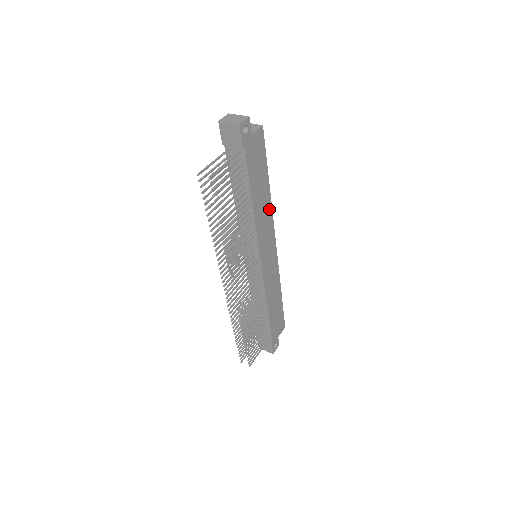
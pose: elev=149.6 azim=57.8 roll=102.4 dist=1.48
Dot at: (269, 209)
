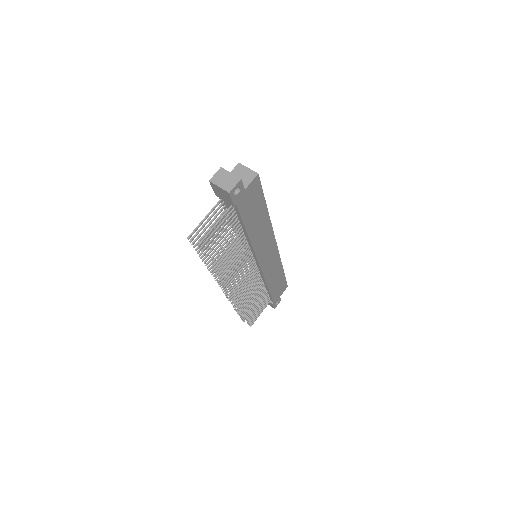
Dot at: (268, 226)
